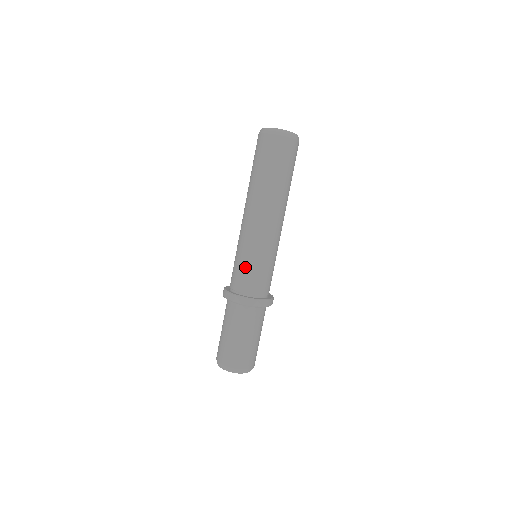
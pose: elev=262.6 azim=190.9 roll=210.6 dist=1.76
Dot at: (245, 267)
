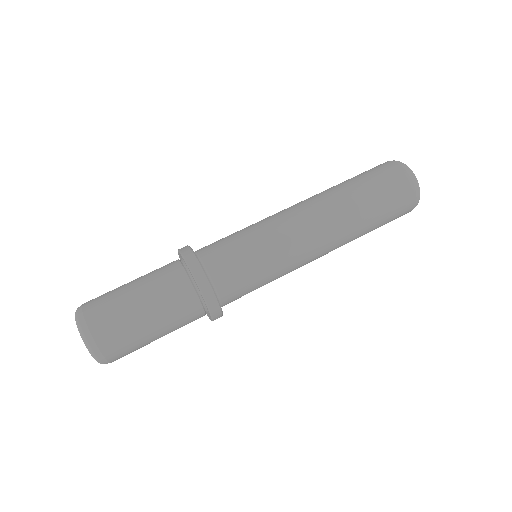
Dot at: occluded
